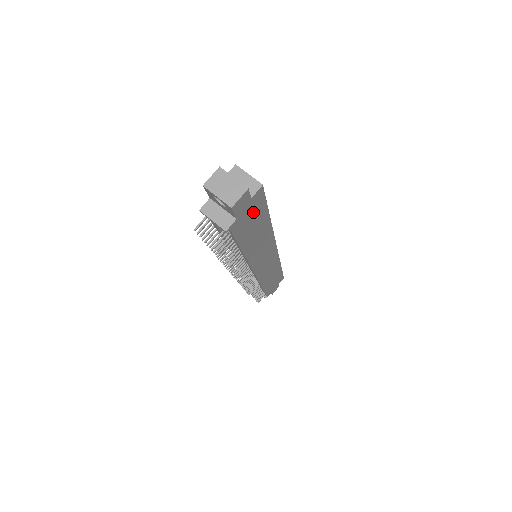
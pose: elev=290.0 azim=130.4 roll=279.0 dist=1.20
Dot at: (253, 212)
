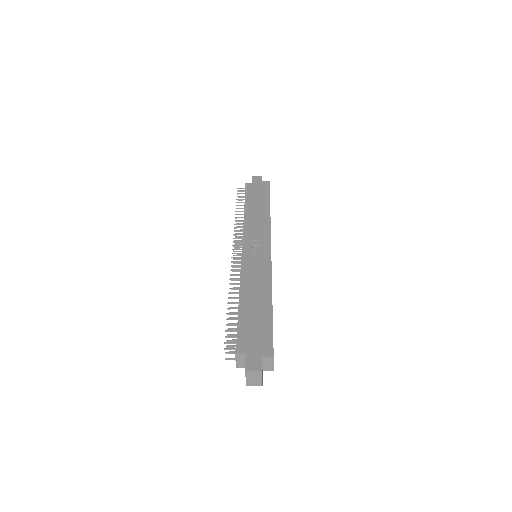
Dot at: occluded
